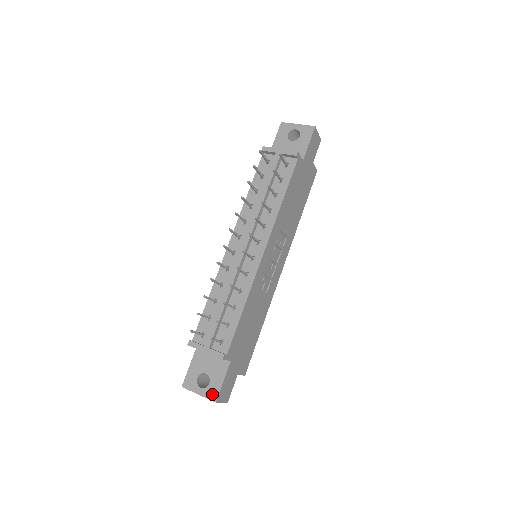
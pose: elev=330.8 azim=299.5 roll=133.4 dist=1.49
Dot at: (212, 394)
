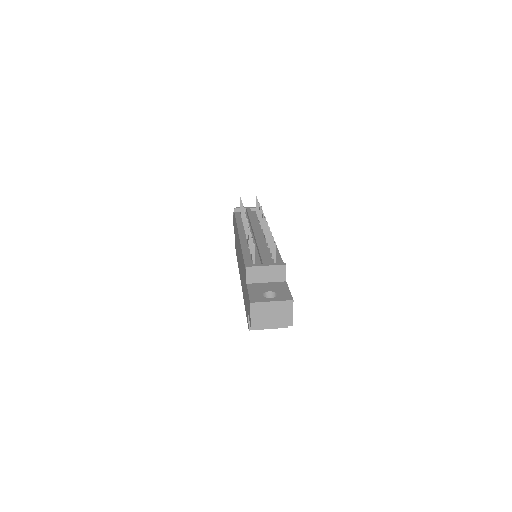
Dot at: (285, 297)
